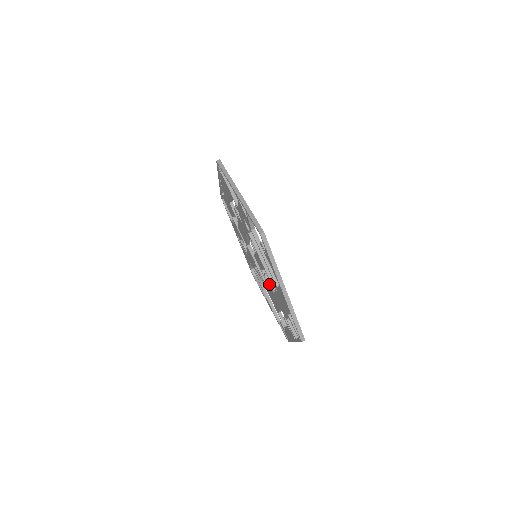
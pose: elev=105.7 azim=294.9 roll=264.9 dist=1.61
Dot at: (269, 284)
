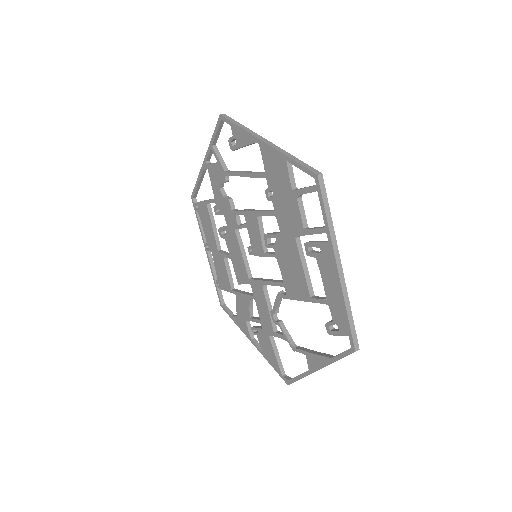
Dot at: (272, 237)
